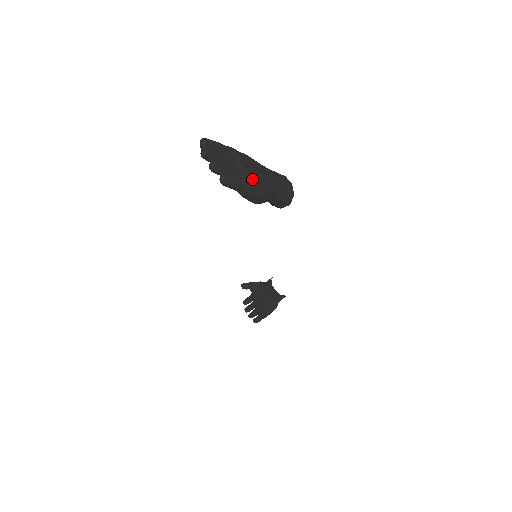
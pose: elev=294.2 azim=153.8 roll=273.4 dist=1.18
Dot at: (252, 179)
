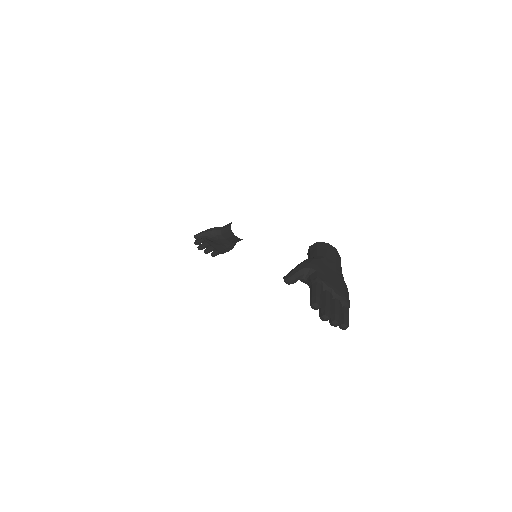
Dot at: (347, 299)
